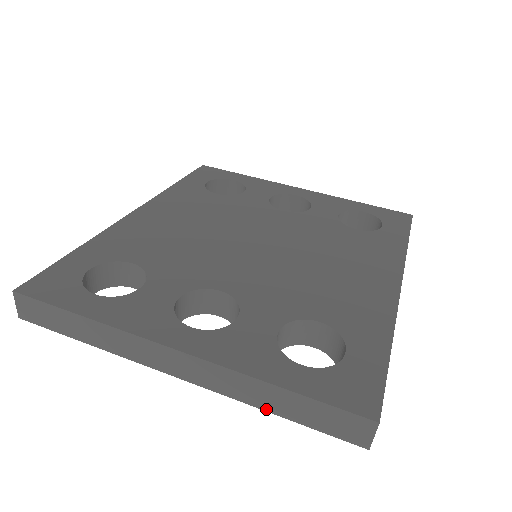
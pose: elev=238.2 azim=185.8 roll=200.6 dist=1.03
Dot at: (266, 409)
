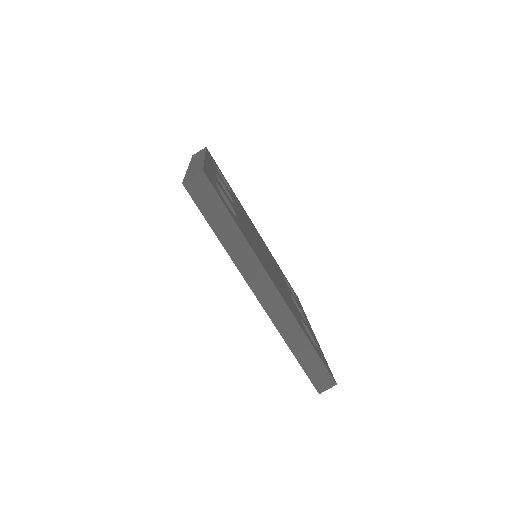
Dot at: occluded
